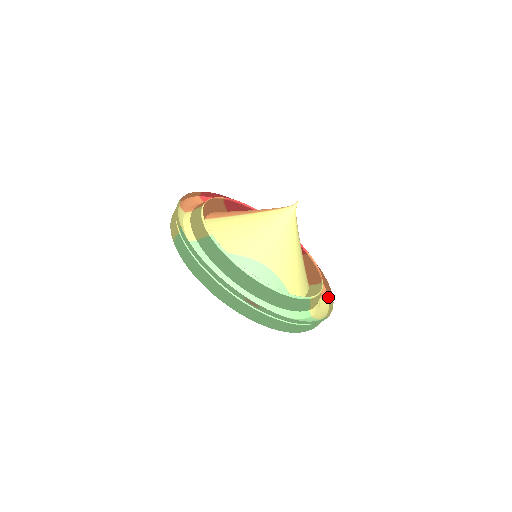
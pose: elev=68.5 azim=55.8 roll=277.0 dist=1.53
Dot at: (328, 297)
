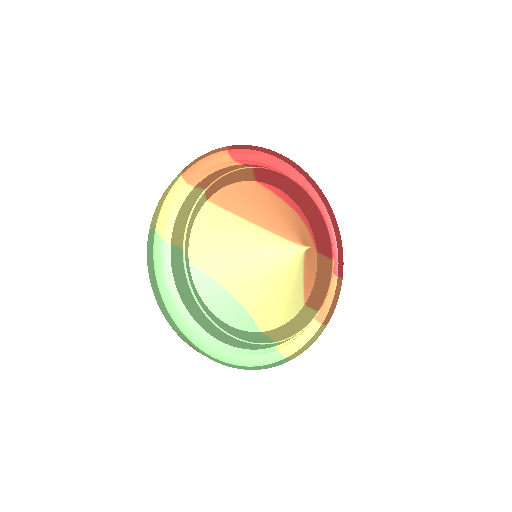
Dot at: (324, 320)
